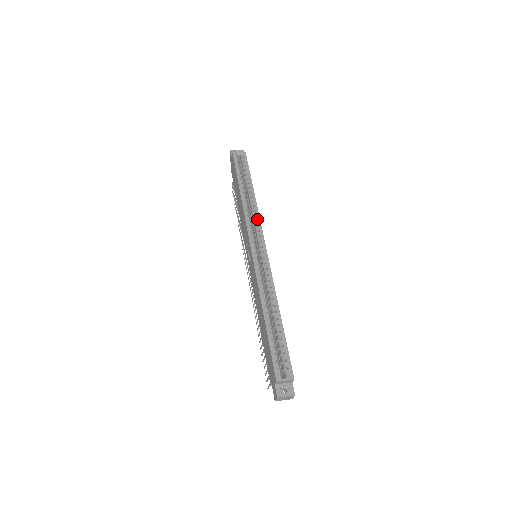
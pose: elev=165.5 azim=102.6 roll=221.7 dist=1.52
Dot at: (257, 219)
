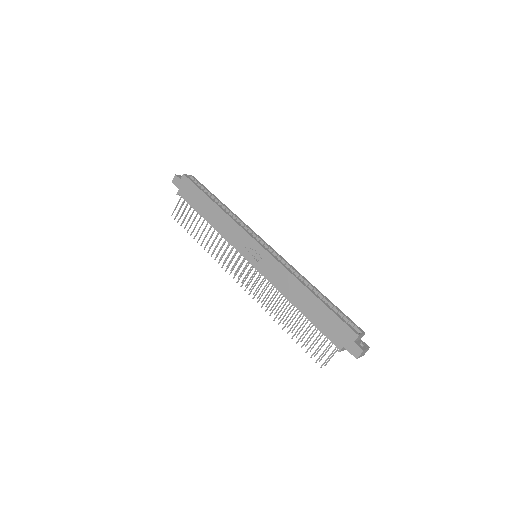
Dot at: (245, 224)
